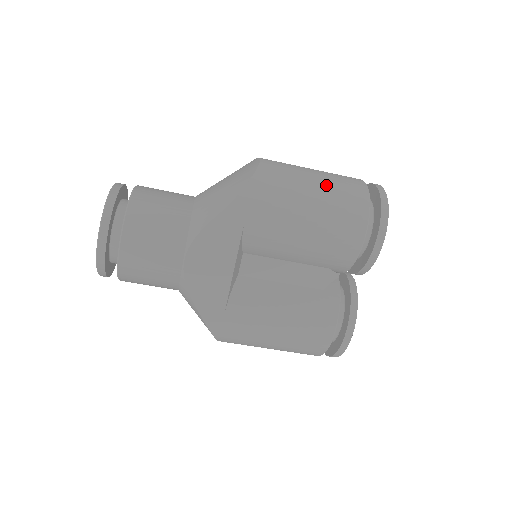
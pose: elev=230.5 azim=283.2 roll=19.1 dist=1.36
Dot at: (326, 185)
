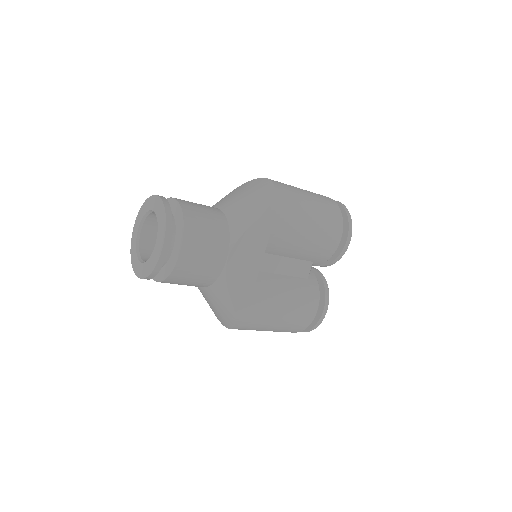
Dot at: (316, 200)
